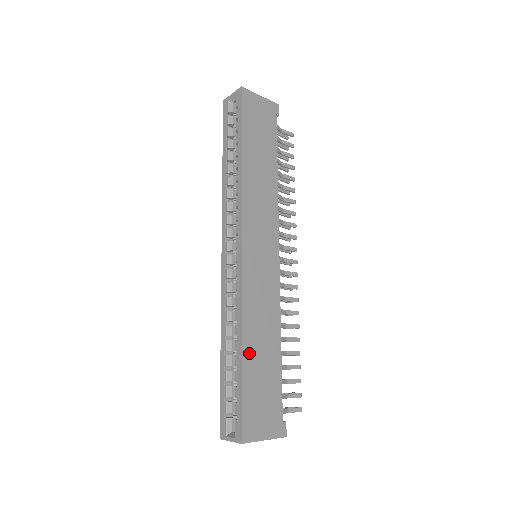
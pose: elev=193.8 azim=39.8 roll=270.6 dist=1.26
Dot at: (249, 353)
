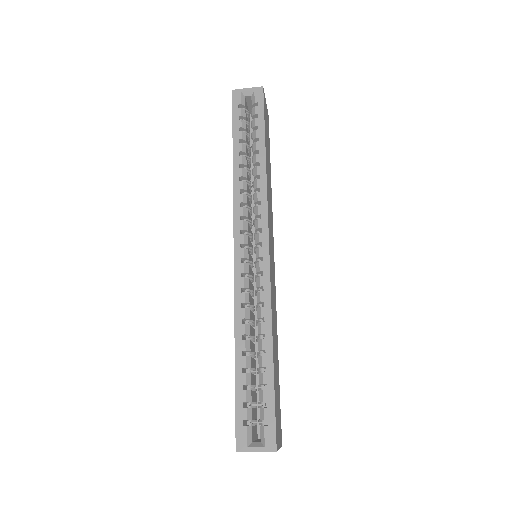
Dot at: (274, 354)
